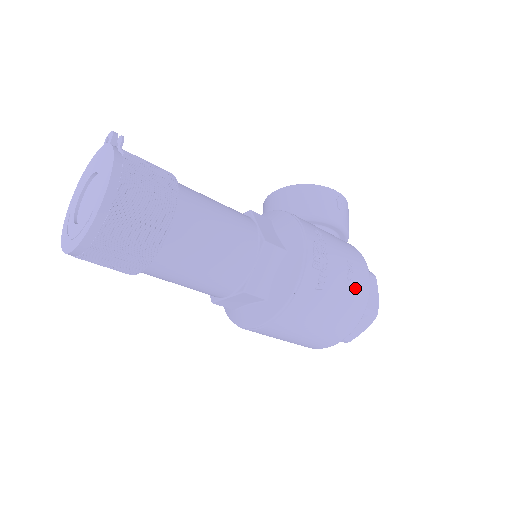
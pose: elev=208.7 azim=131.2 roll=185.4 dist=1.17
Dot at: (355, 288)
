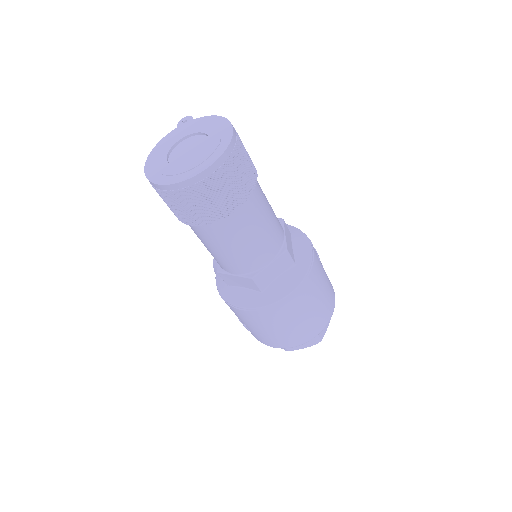
Dot at: occluded
